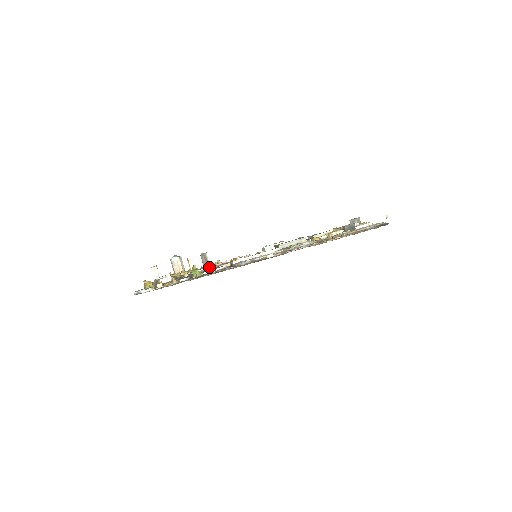
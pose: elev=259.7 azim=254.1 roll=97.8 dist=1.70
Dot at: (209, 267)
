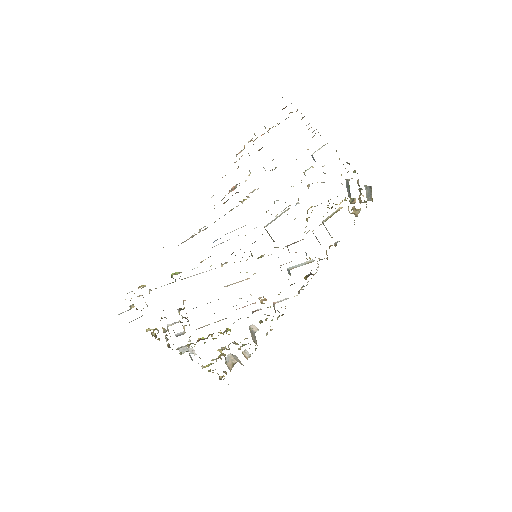
Dot at: occluded
